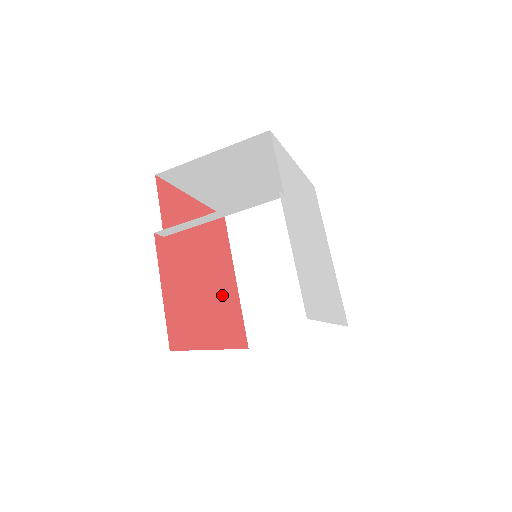
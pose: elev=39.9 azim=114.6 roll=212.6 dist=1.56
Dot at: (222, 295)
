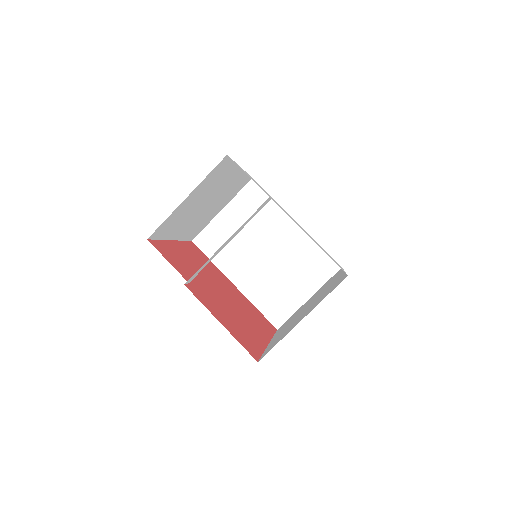
Dot at: (239, 302)
